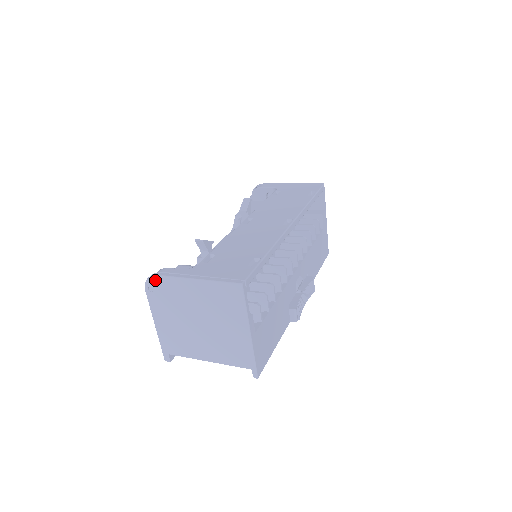
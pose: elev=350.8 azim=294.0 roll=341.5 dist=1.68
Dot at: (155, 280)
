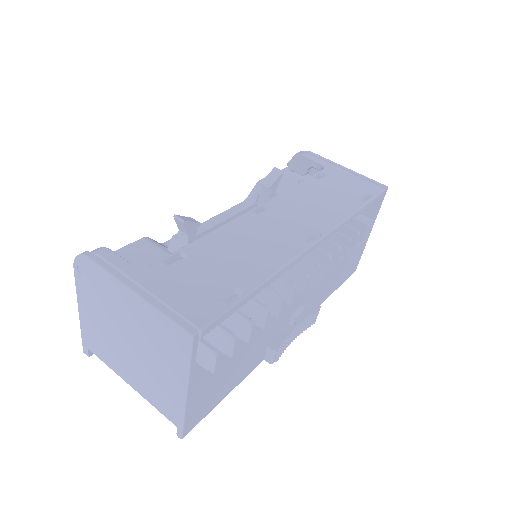
Dot at: (86, 263)
